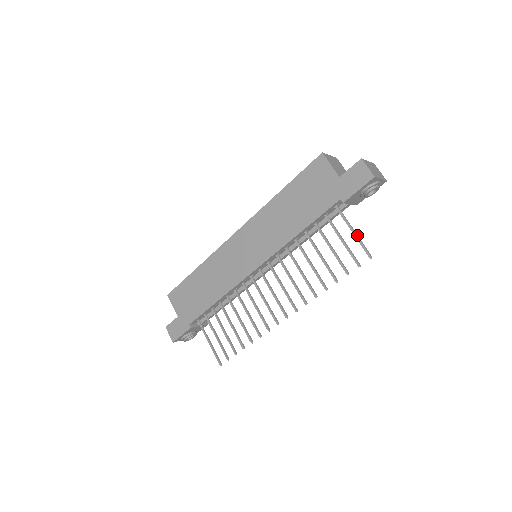
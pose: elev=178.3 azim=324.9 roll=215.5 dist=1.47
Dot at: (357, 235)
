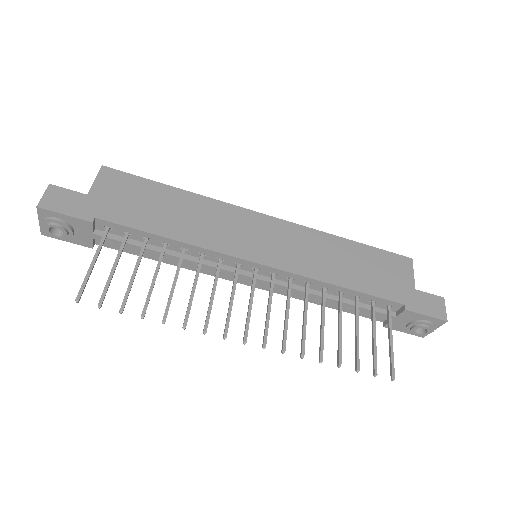
Dot at: (392, 347)
